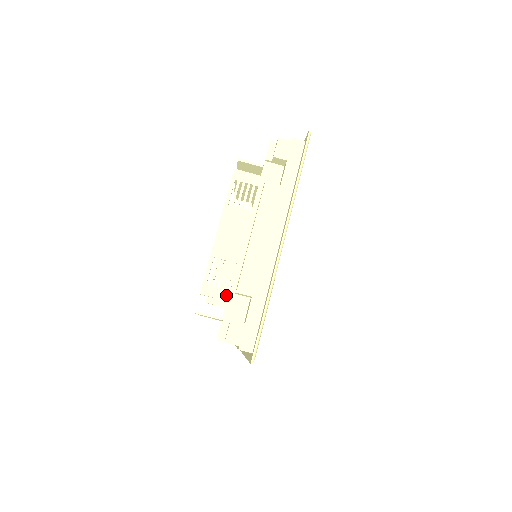
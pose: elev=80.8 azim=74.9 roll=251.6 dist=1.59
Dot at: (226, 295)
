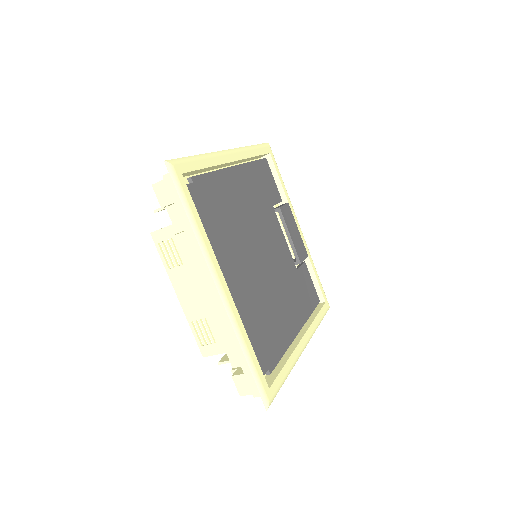
Dot at: occluded
